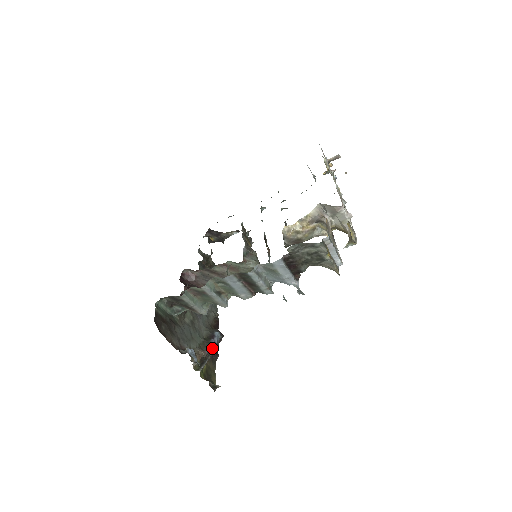
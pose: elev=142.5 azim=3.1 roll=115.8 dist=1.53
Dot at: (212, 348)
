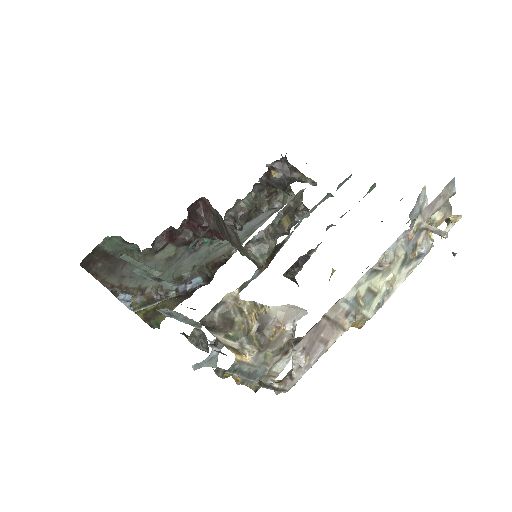
Dot at: (173, 294)
